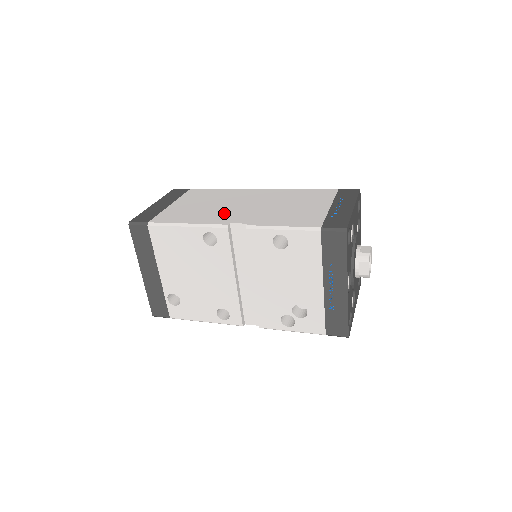
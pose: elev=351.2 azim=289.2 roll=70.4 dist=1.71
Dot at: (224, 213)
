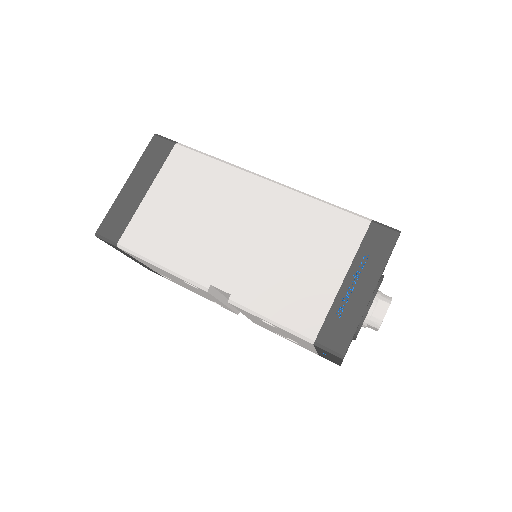
Dot at: (208, 250)
